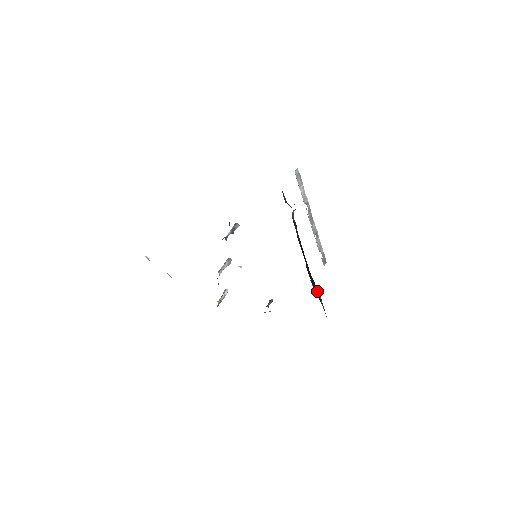
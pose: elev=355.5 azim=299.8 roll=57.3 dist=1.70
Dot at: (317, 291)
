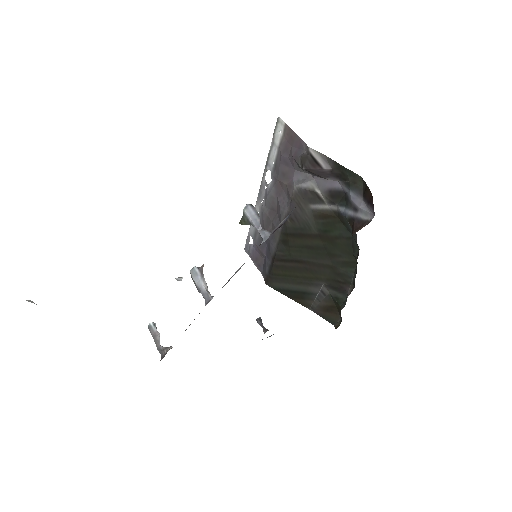
Dot at: (313, 289)
